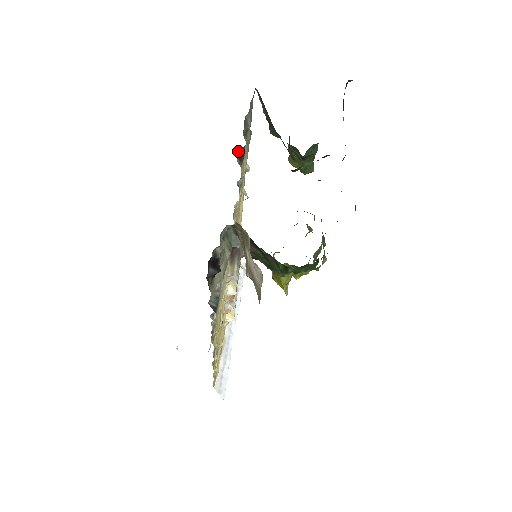
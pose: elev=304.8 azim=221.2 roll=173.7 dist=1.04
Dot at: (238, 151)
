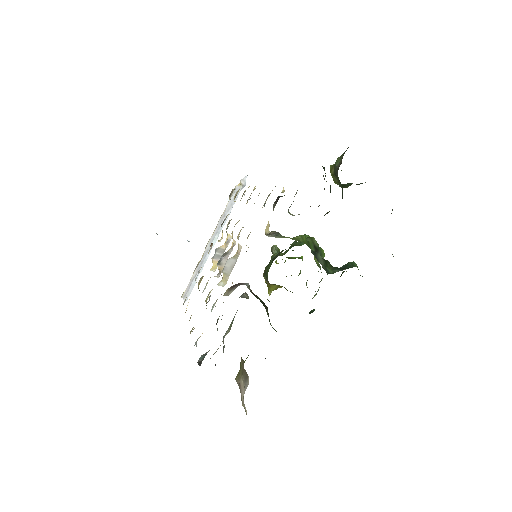
Dot at: (278, 196)
